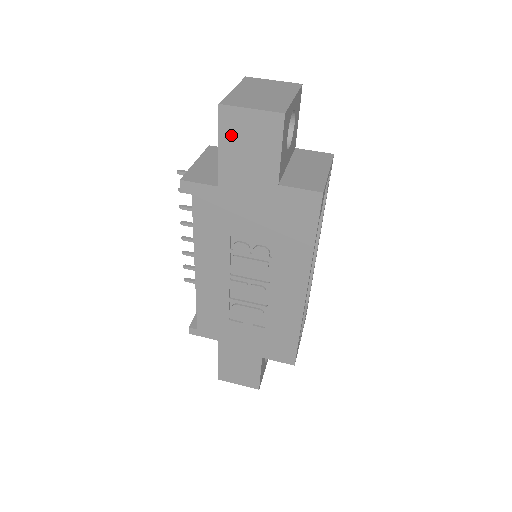
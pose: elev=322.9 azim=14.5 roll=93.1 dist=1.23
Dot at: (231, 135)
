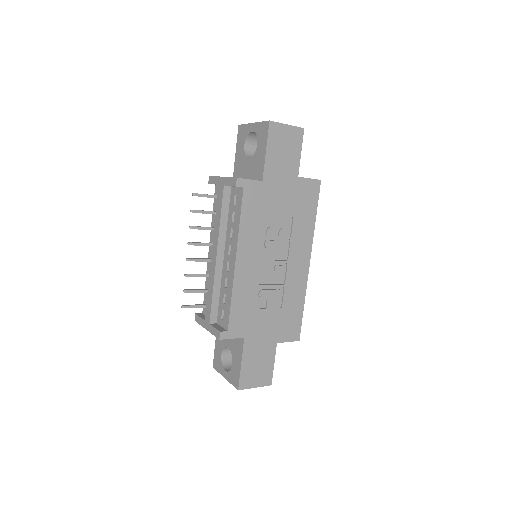
Dot at: (274, 142)
